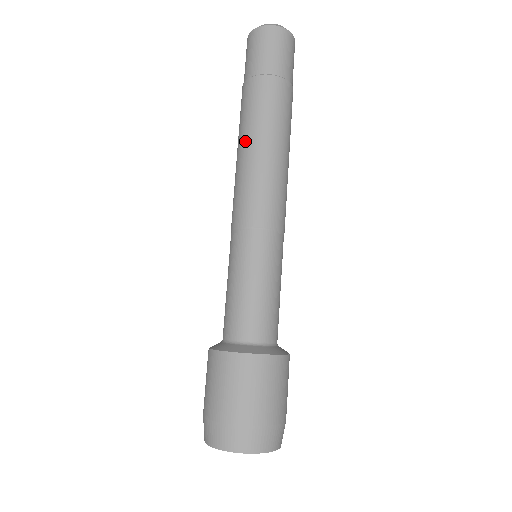
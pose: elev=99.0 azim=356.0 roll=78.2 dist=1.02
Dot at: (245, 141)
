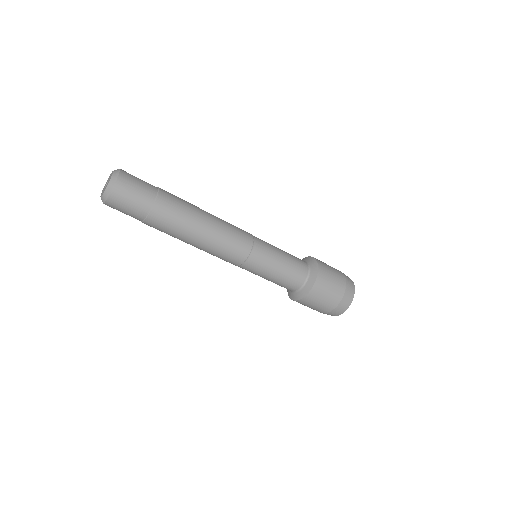
Dot at: occluded
